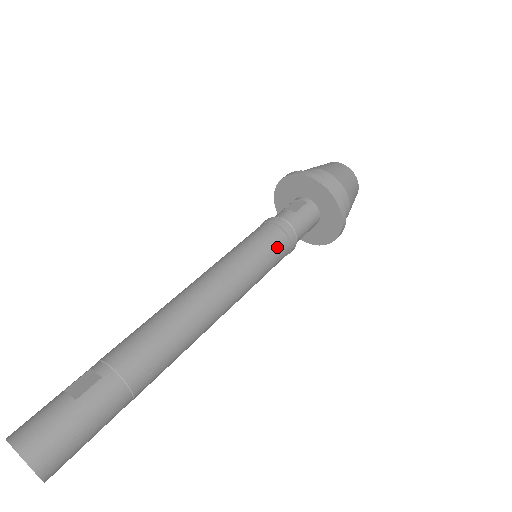
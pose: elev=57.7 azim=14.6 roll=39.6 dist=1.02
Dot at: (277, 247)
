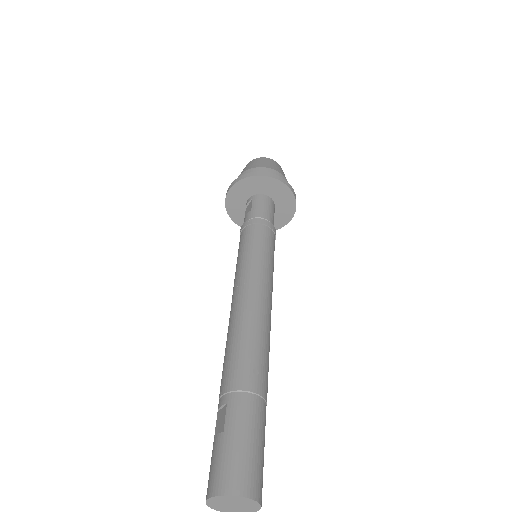
Dot at: (260, 235)
